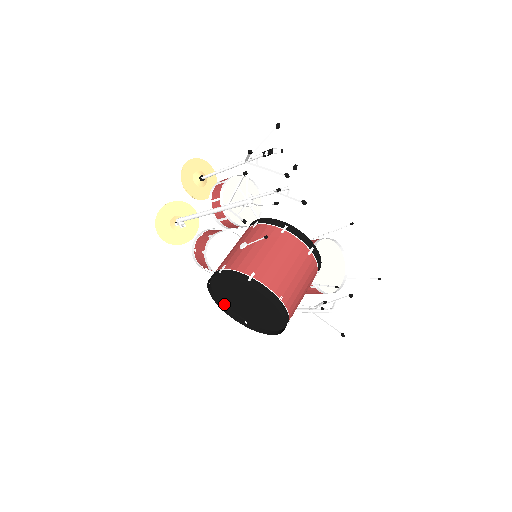
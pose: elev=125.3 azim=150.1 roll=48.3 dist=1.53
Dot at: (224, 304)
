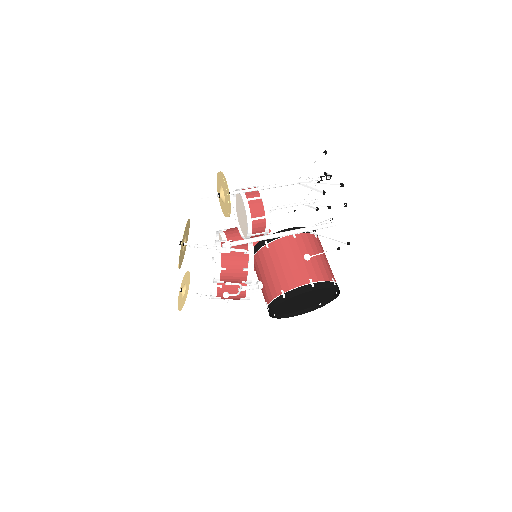
Dot at: occluded
